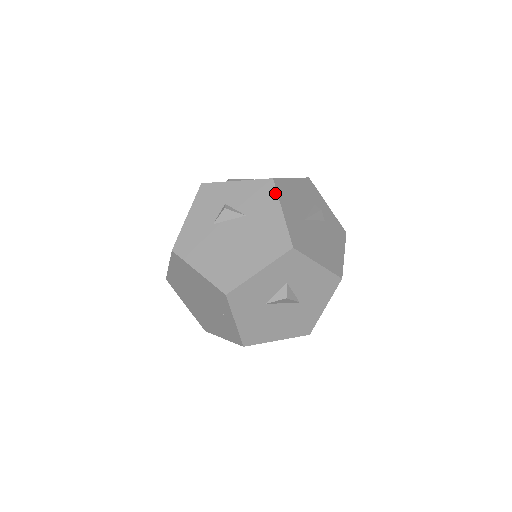
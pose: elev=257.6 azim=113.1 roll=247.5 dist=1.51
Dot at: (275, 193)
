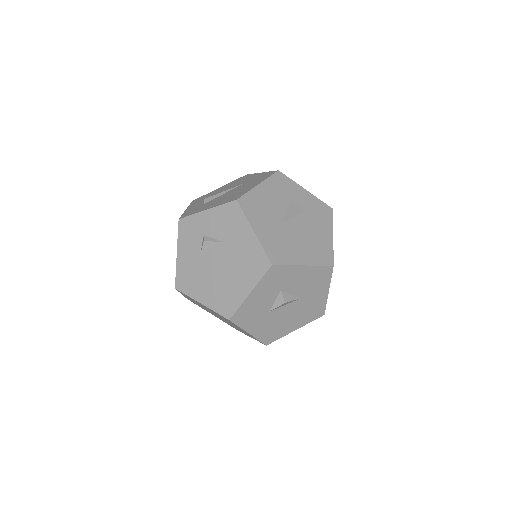
Dot at: (242, 214)
